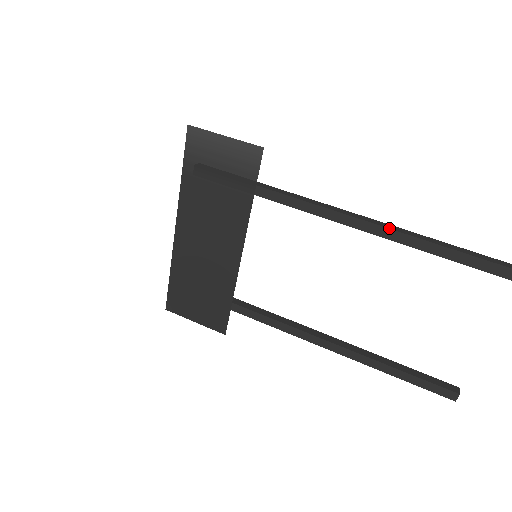
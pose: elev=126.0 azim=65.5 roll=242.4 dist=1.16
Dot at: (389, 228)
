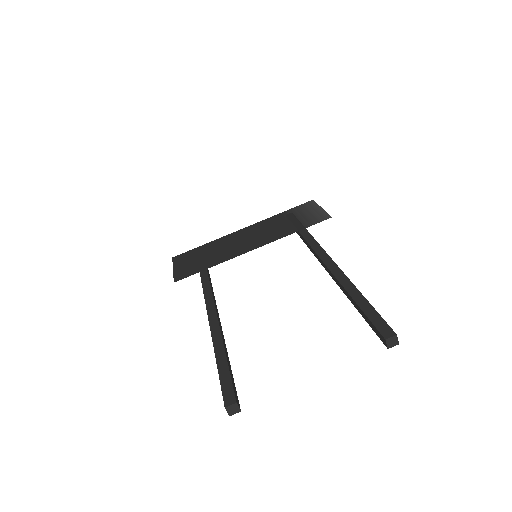
Dot at: (343, 272)
